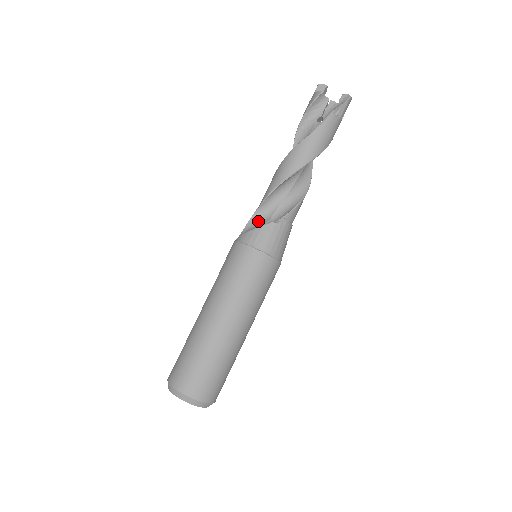
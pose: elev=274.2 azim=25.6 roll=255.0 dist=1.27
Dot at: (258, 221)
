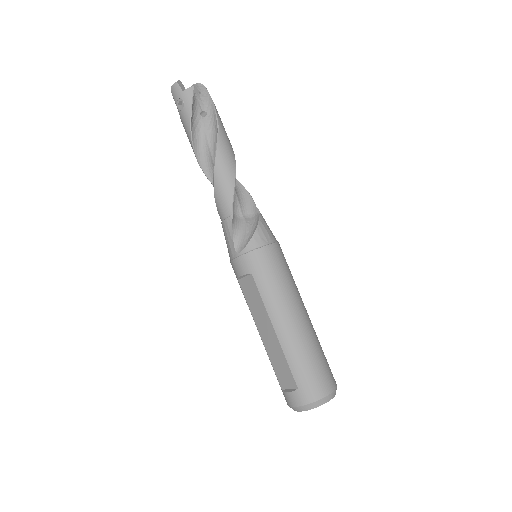
Dot at: (239, 226)
